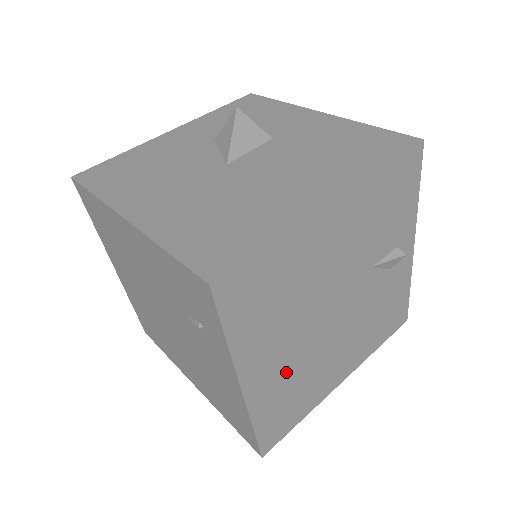
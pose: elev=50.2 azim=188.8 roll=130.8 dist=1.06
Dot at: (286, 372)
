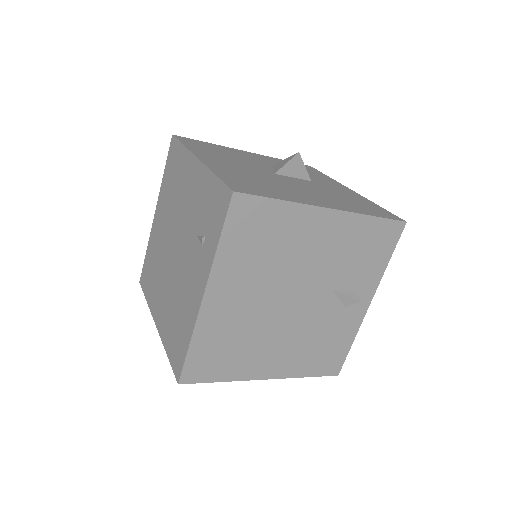
Dot at: (236, 318)
